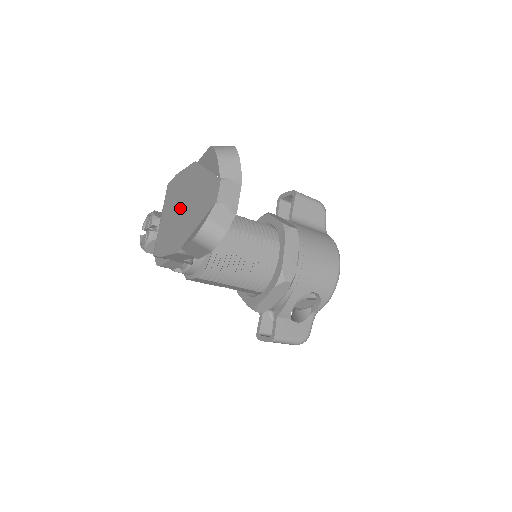
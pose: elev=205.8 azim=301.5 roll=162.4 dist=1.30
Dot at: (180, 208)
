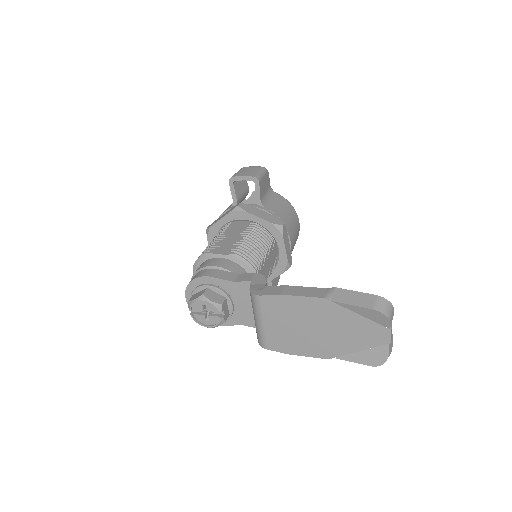
Dot at: (312, 328)
